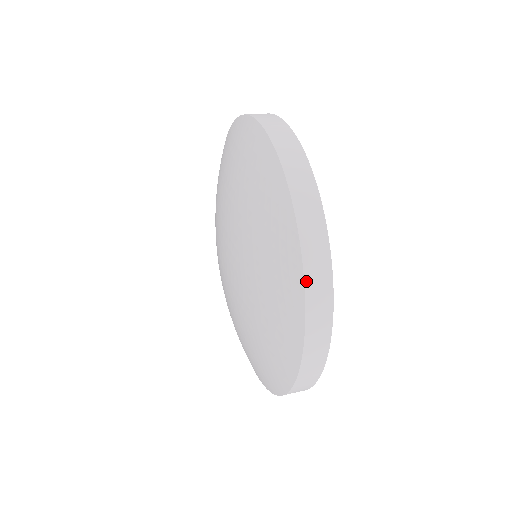
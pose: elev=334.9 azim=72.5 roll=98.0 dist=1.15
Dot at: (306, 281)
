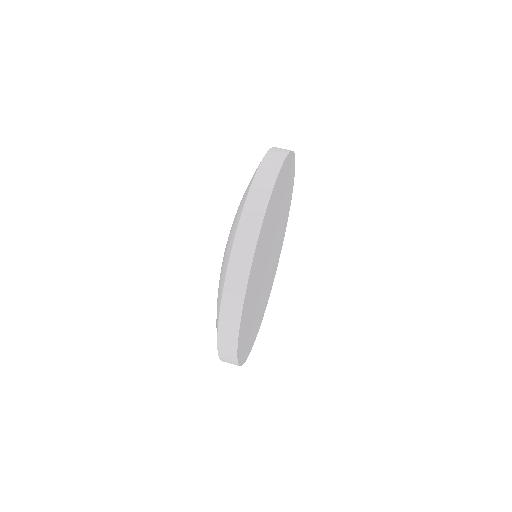
Dot at: occluded
